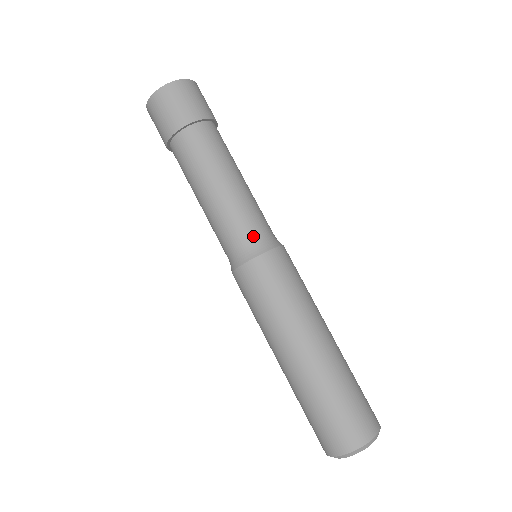
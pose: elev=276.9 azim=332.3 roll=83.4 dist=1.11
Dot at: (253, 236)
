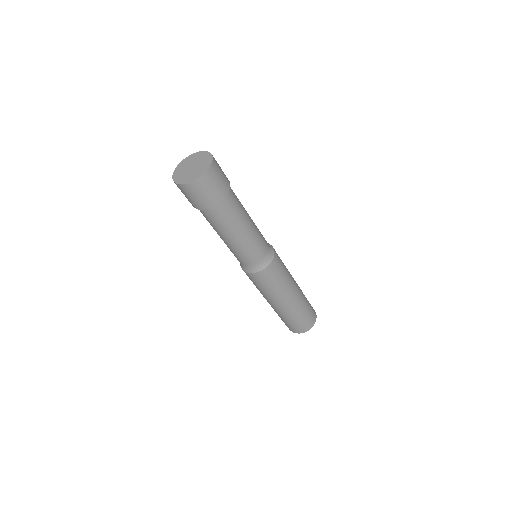
Dot at: (244, 264)
